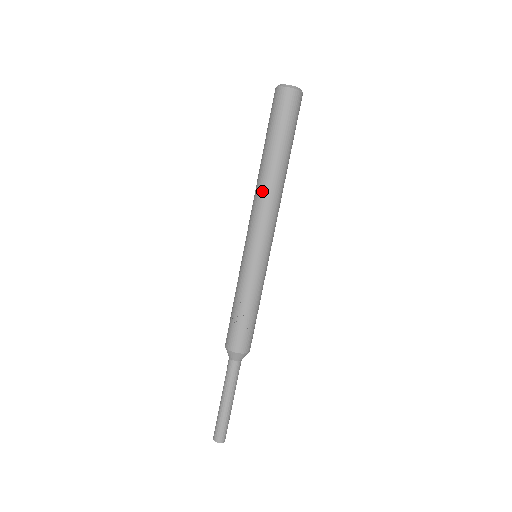
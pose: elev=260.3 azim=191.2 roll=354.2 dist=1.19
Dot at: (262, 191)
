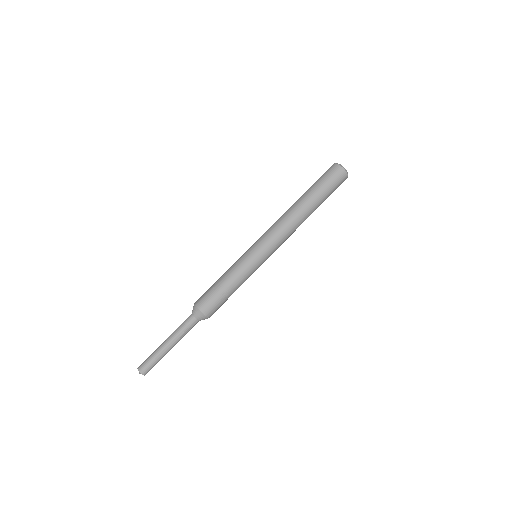
Dot at: (288, 216)
